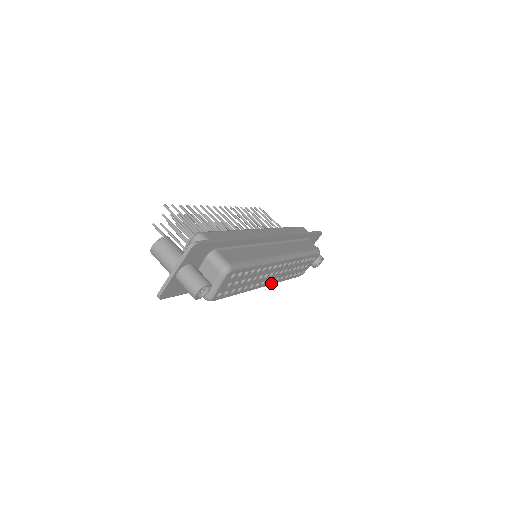
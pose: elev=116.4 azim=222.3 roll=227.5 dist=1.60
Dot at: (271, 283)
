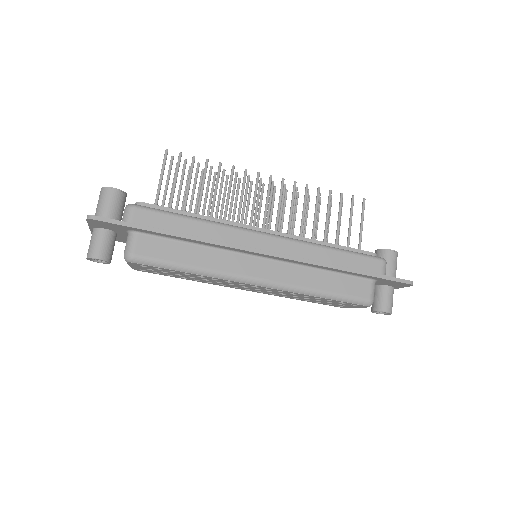
Dot at: (262, 292)
